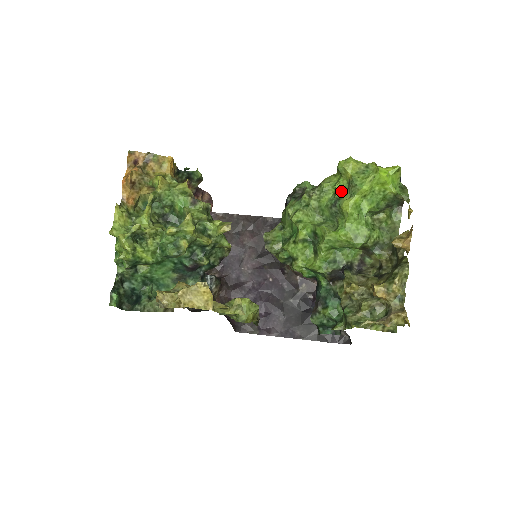
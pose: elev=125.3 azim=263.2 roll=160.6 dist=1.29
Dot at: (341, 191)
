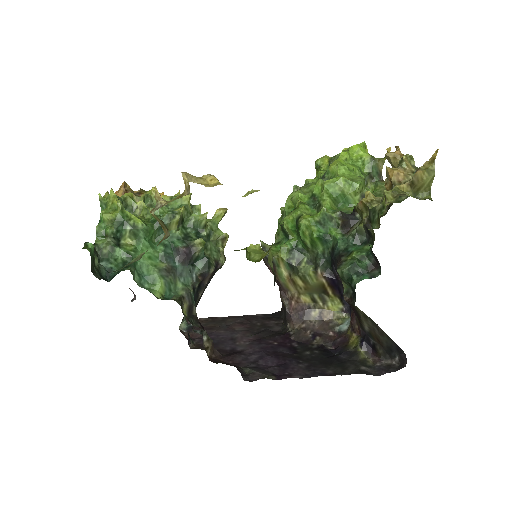
Dot at: (325, 171)
